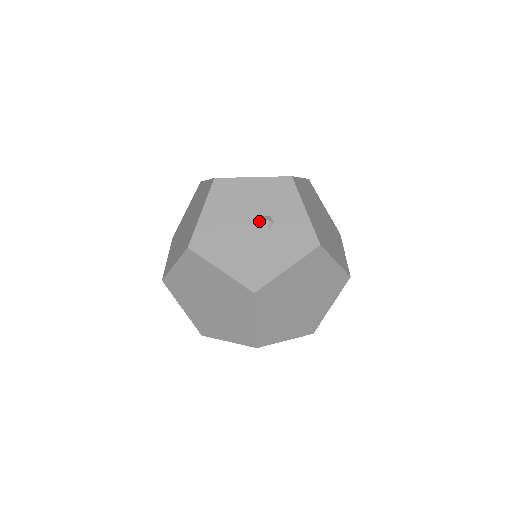
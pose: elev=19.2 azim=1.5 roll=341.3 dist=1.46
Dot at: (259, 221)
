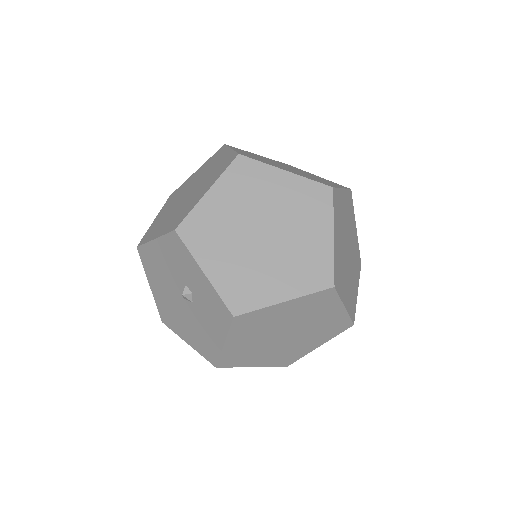
Dot at: (181, 293)
